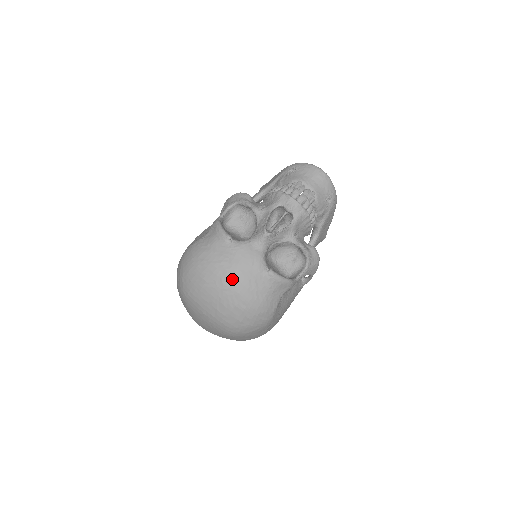
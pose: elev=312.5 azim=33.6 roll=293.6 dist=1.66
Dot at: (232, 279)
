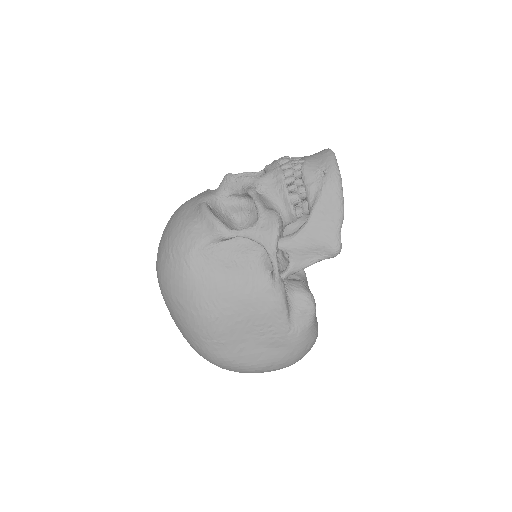
Dot at: (177, 210)
